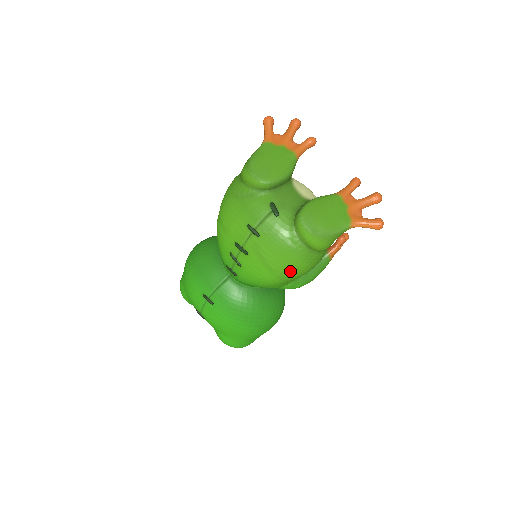
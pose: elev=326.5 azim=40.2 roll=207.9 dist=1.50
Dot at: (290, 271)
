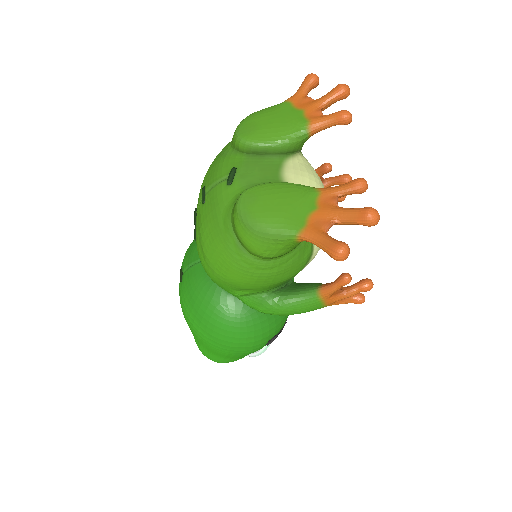
Dot at: (219, 266)
